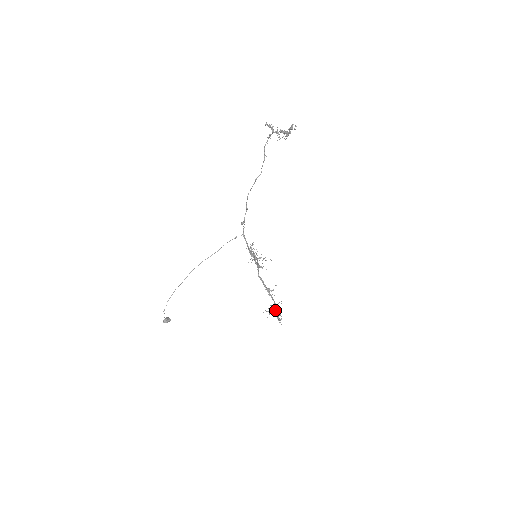
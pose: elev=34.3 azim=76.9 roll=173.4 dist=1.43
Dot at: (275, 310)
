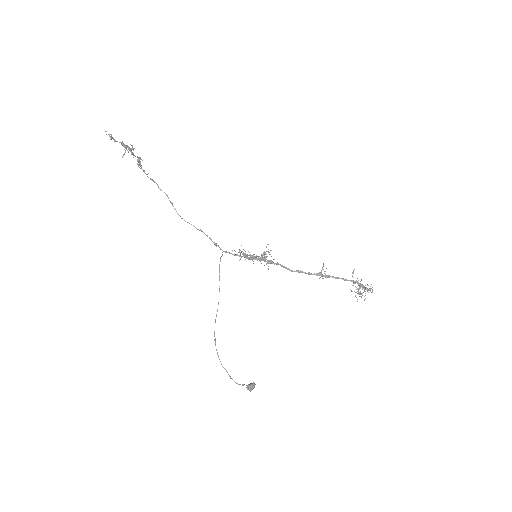
Dot at: (359, 286)
